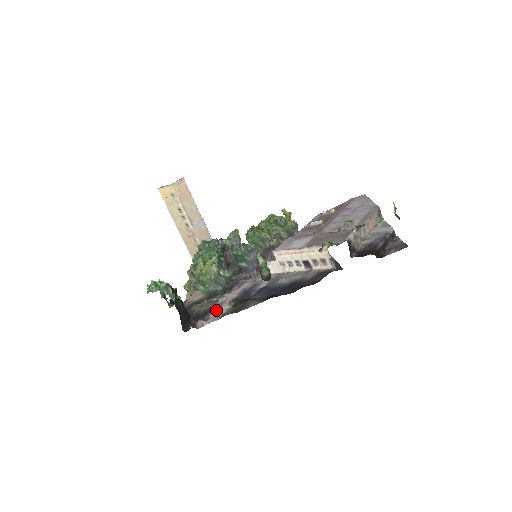
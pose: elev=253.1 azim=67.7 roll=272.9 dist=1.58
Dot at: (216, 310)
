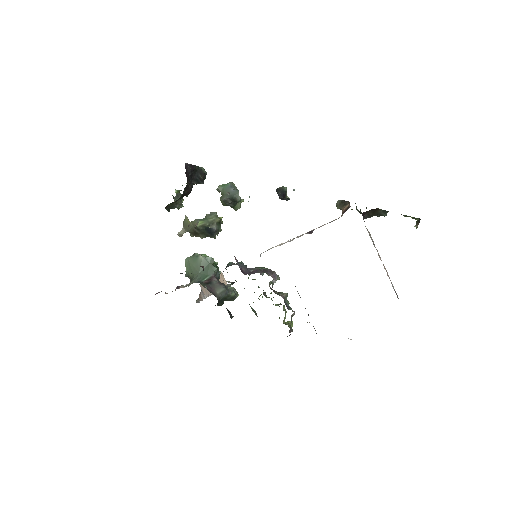
Dot at: occluded
